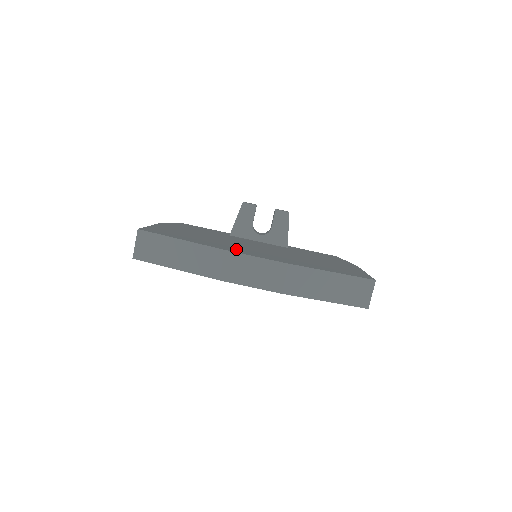
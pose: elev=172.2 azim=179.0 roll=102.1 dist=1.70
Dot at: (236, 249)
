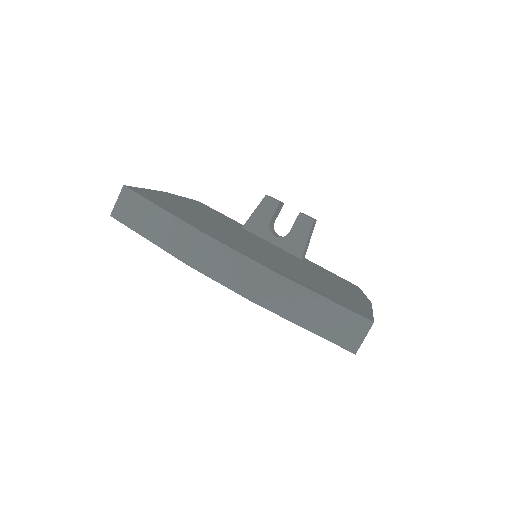
Dot at: (221, 237)
